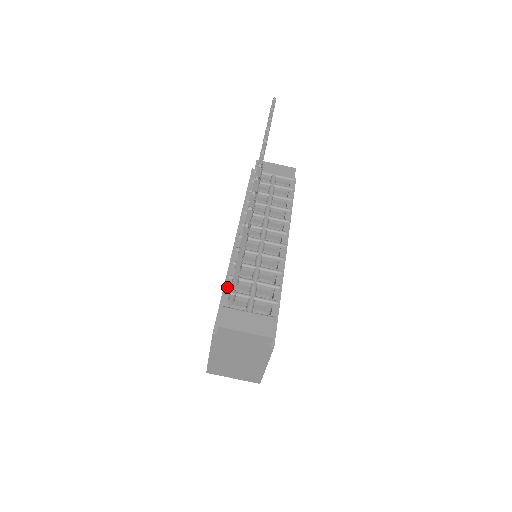
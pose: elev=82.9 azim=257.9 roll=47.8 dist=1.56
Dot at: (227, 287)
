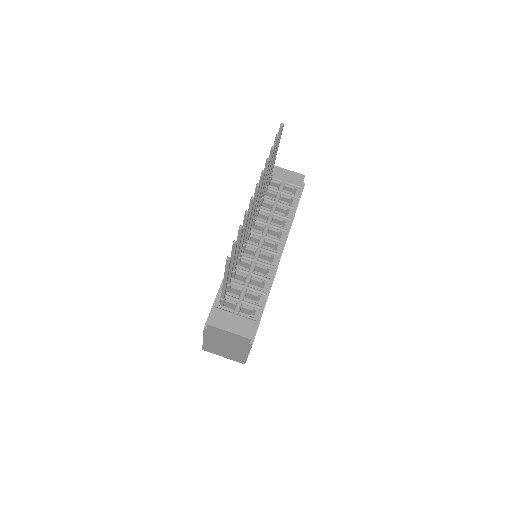
Dot at: (221, 289)
